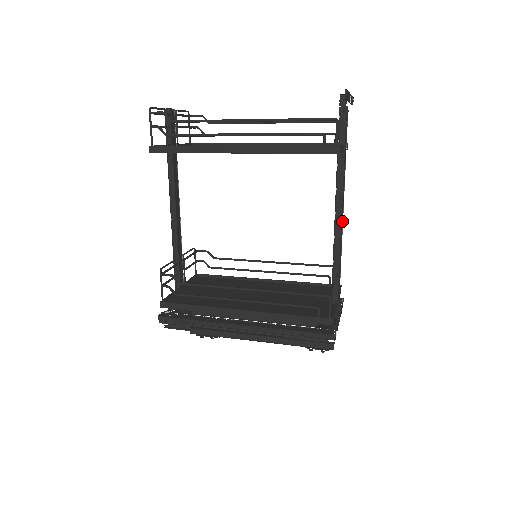
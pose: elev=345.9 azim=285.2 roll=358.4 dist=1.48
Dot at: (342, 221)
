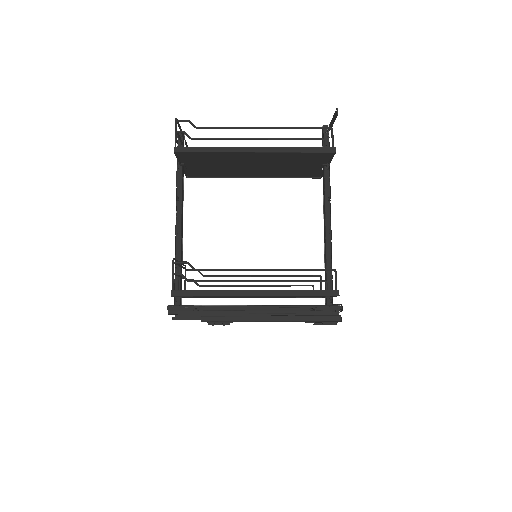
Dot at: occluded
